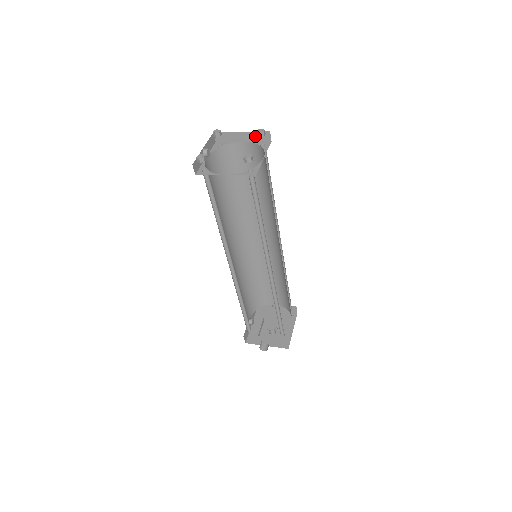
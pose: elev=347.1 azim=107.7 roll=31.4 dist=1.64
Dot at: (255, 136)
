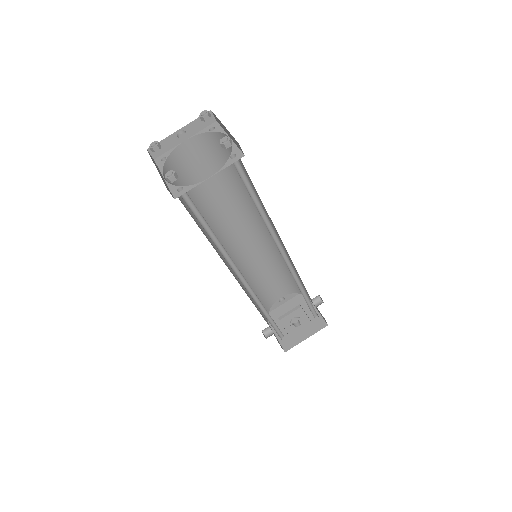
Dot at: (234, 139)
